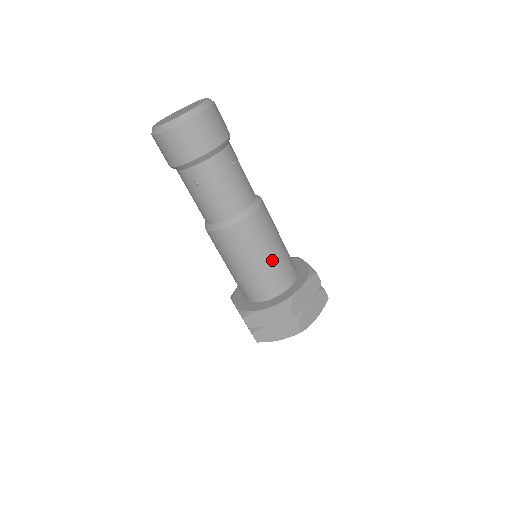
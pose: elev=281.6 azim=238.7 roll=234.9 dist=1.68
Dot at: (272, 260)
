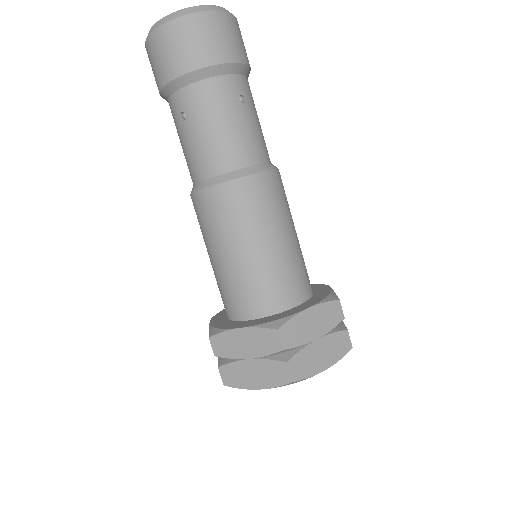
Dot at: (270, 255)
